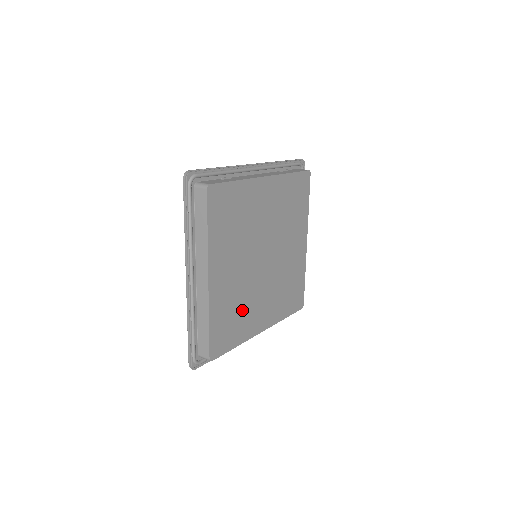
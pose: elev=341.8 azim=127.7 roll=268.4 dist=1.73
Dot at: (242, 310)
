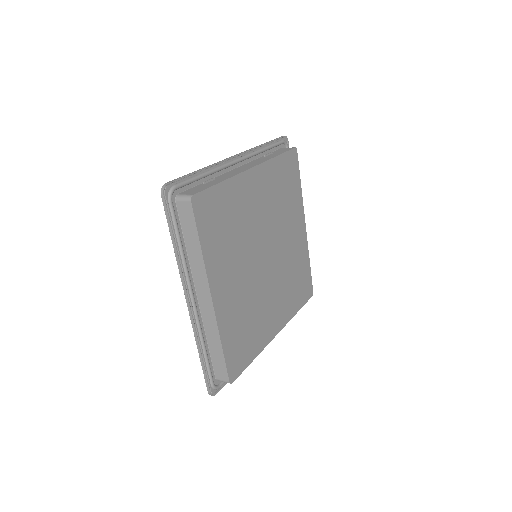
Dot at: (253, 319)
